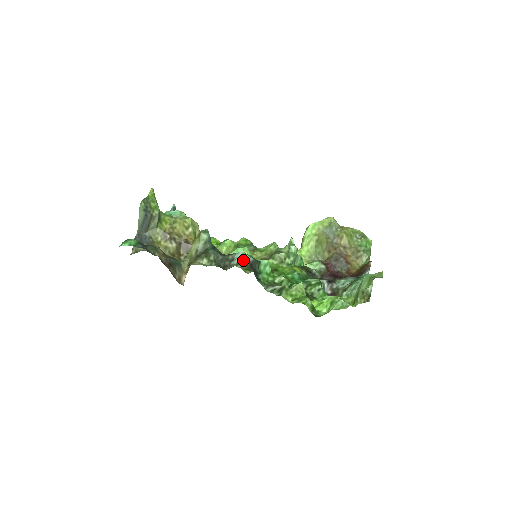
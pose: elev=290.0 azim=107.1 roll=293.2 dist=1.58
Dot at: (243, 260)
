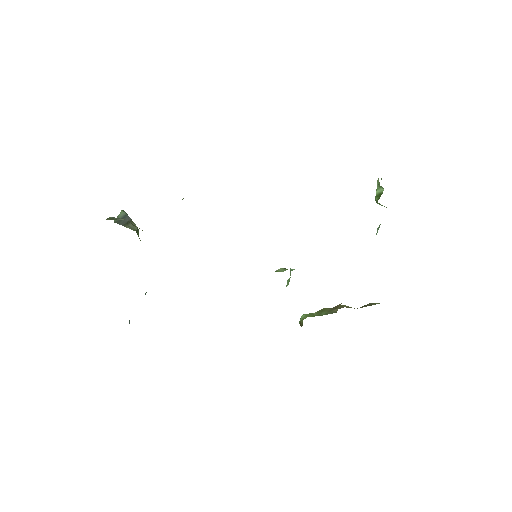
Dot at: occluded
